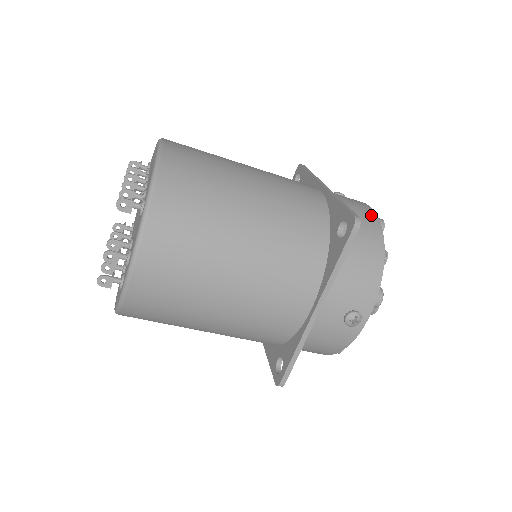
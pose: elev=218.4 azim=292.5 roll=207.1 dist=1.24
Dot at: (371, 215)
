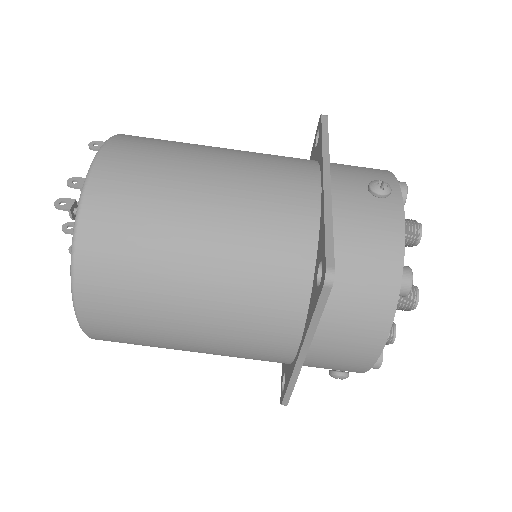
Dot at: occluded
